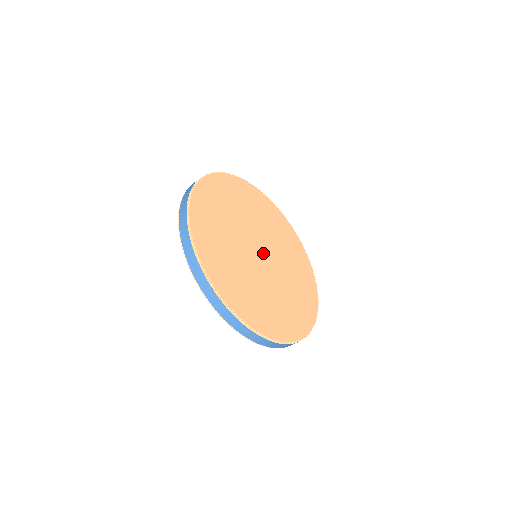
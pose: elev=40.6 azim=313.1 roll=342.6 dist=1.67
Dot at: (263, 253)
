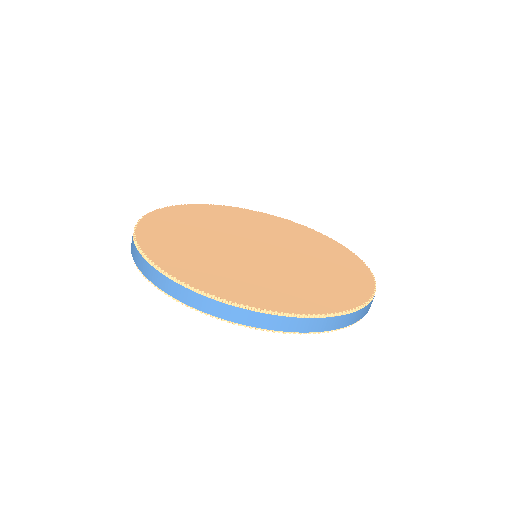
Dot at: (262, 250)
